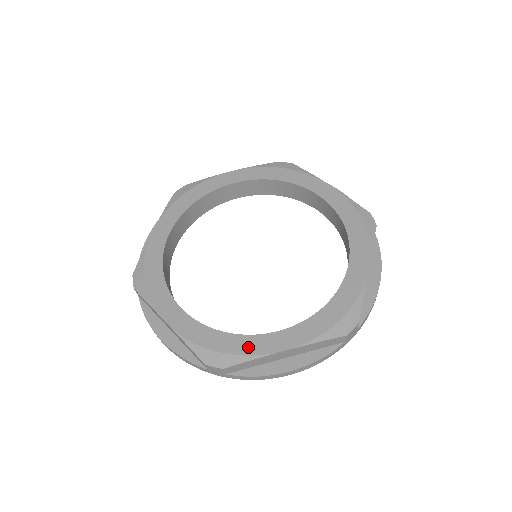
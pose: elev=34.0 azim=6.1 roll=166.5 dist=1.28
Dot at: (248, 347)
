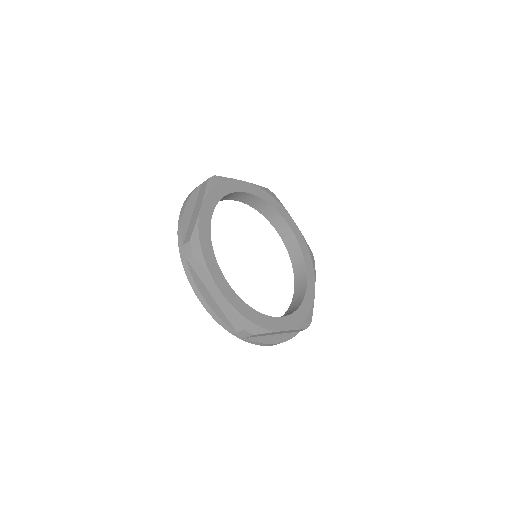
Dot at: (212, 266)
